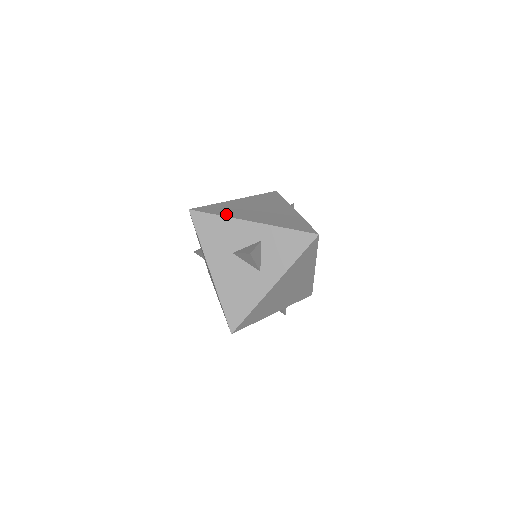
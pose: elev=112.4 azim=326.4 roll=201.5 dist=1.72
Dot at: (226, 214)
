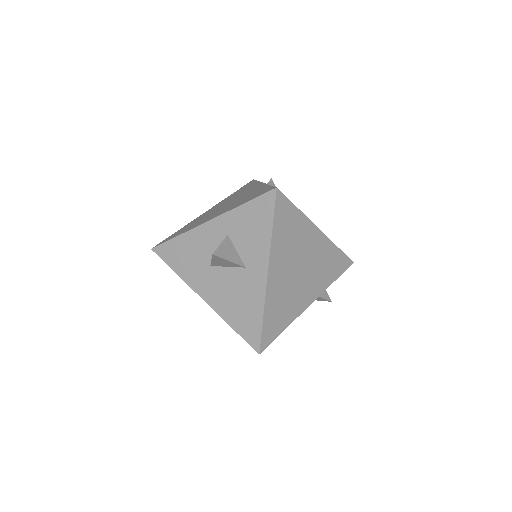
Dot at: (185, 231)
